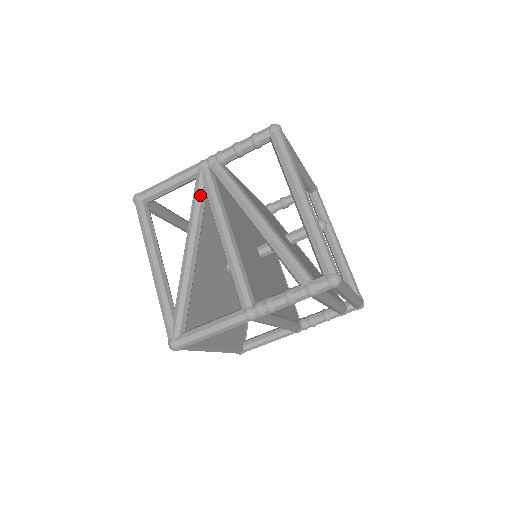
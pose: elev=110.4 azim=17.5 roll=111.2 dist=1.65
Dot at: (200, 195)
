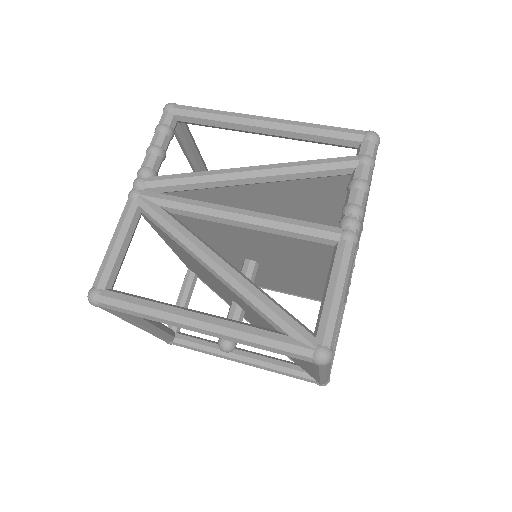
Dot at: (167, 215)
